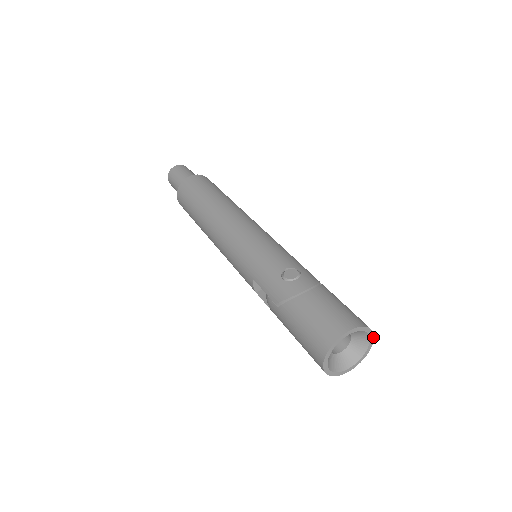
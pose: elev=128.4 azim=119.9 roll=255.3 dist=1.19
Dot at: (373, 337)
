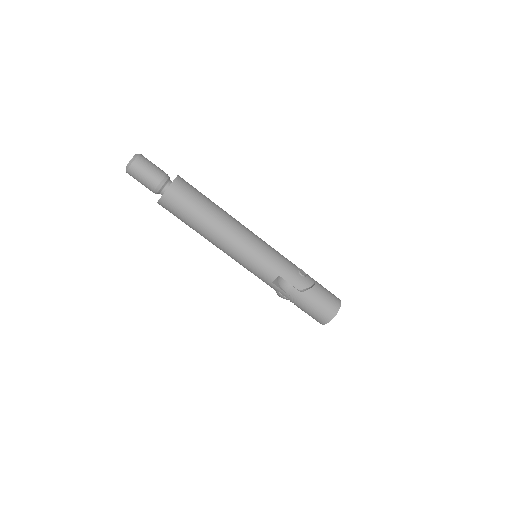
Dot at: occluded
